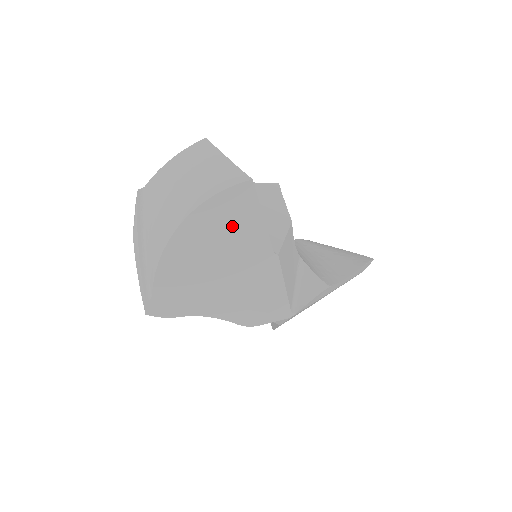
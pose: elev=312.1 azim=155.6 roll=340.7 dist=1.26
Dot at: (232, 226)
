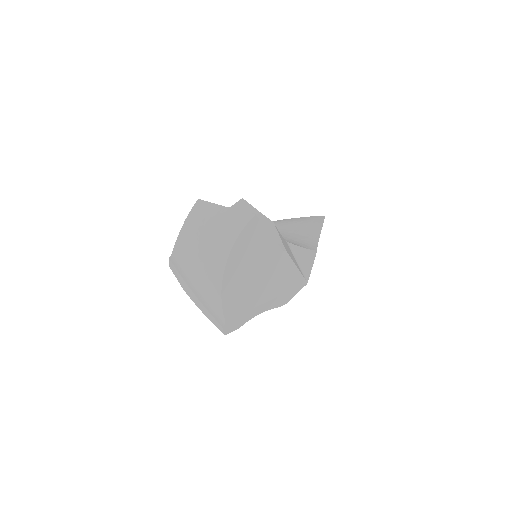
Dot at: (254, 250)
